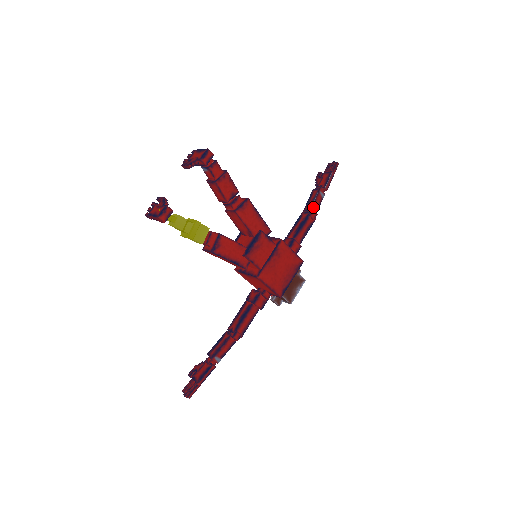
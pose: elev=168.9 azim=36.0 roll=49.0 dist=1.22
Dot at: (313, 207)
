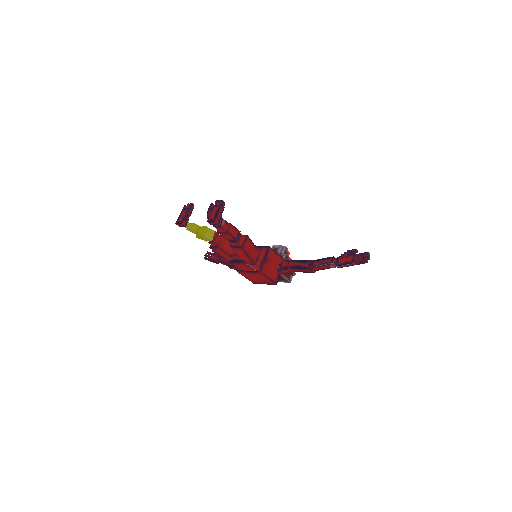
Dot at: (316, 267)
